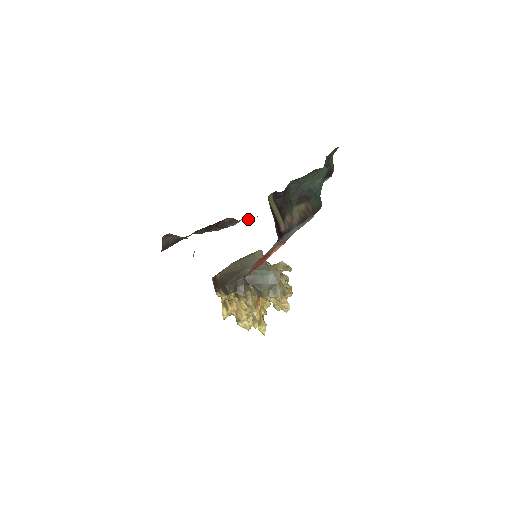
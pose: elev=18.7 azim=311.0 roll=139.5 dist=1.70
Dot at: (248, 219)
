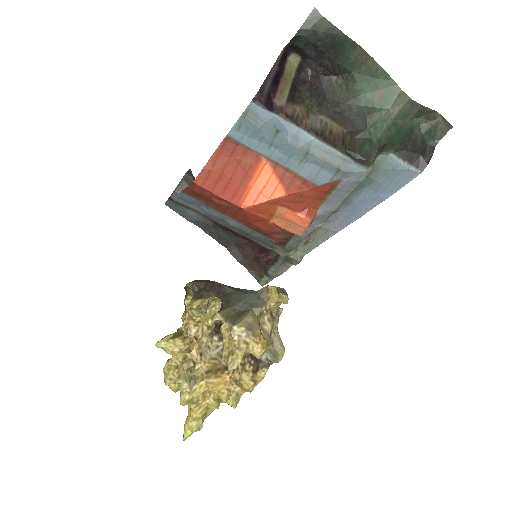
Dot at: (295, 258)
